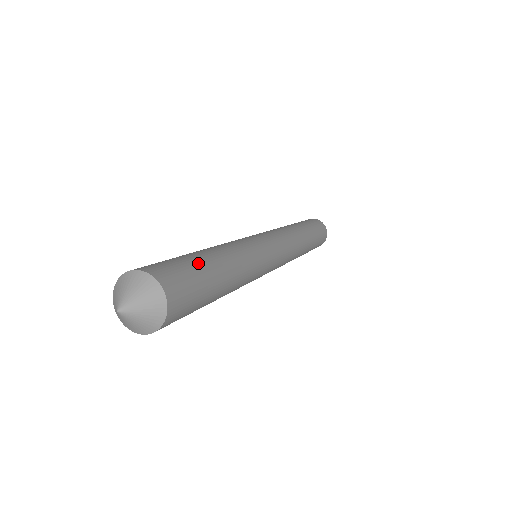
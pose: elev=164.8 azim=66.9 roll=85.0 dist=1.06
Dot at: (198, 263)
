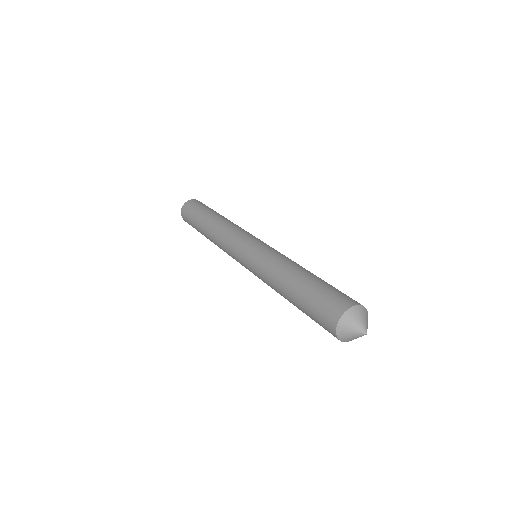
Dot at: (329, 284)
